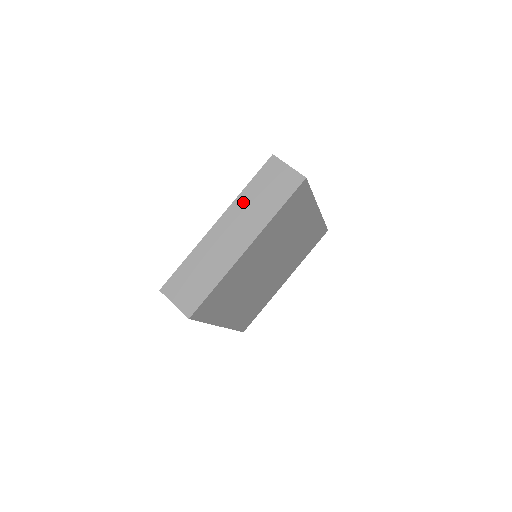
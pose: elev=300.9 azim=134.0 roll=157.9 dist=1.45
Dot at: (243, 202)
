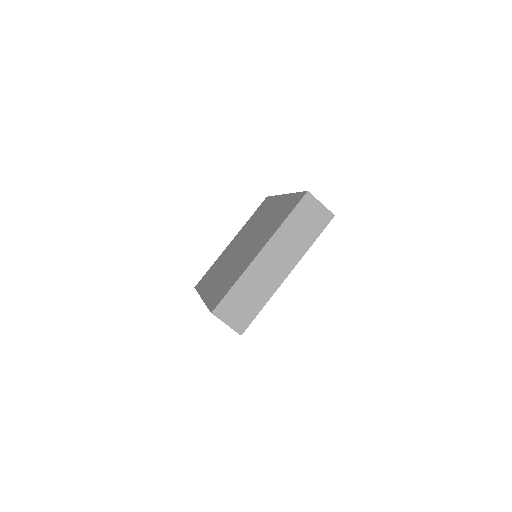
Dot at: (284, 234)
